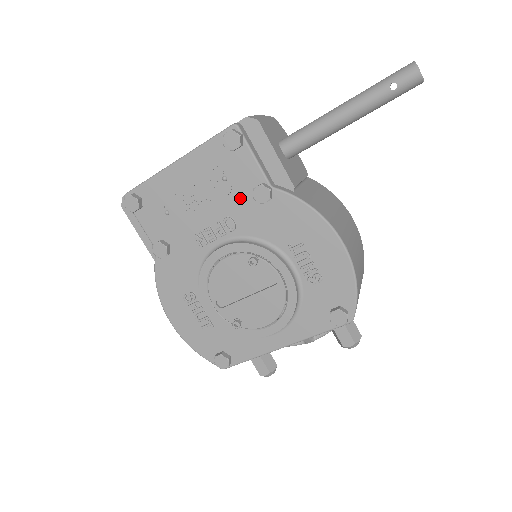
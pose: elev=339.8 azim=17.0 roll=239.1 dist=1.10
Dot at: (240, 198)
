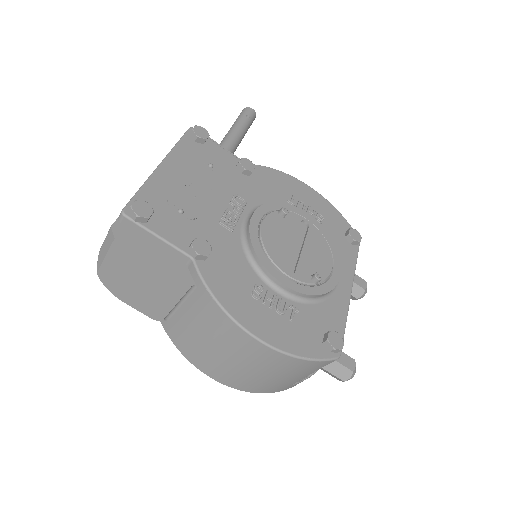
Dot at: (232, 178)
